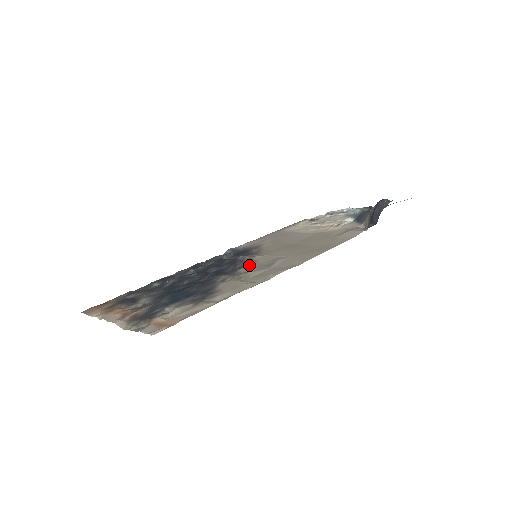
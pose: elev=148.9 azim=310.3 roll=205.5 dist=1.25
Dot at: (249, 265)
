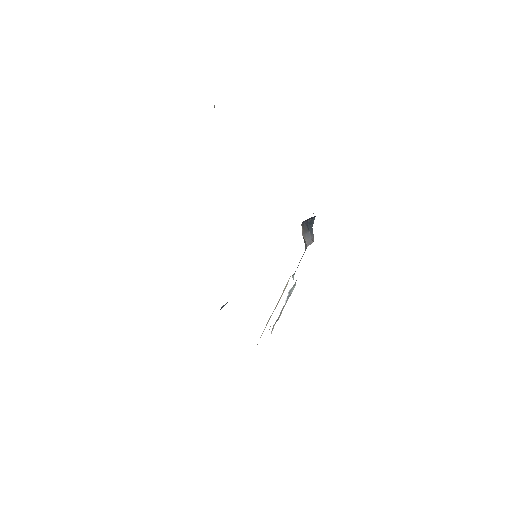
Dot at: occluded
